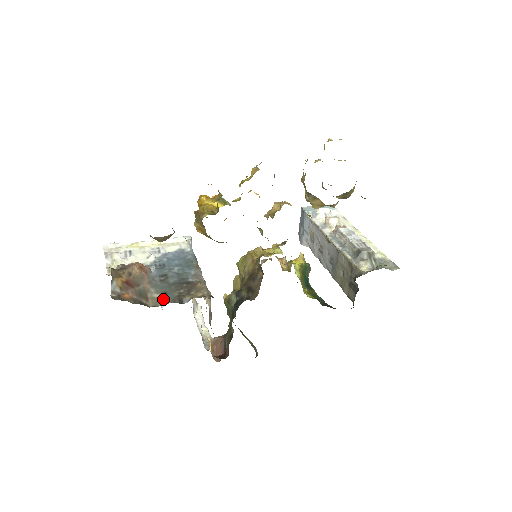
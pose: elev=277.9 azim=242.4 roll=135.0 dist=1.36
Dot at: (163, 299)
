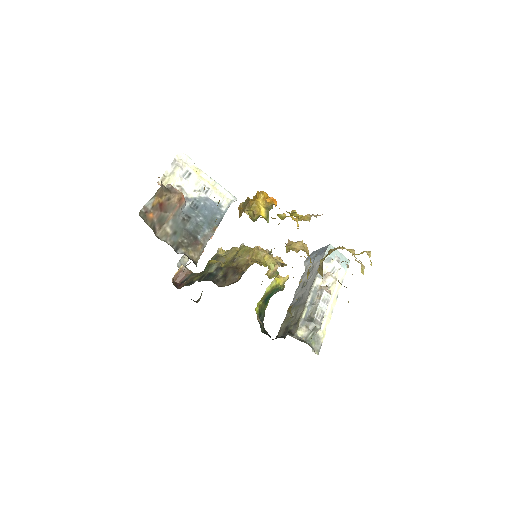
Dot at: (169, 237)
